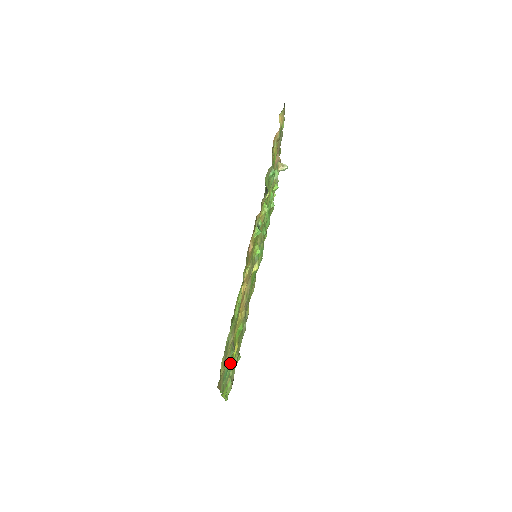
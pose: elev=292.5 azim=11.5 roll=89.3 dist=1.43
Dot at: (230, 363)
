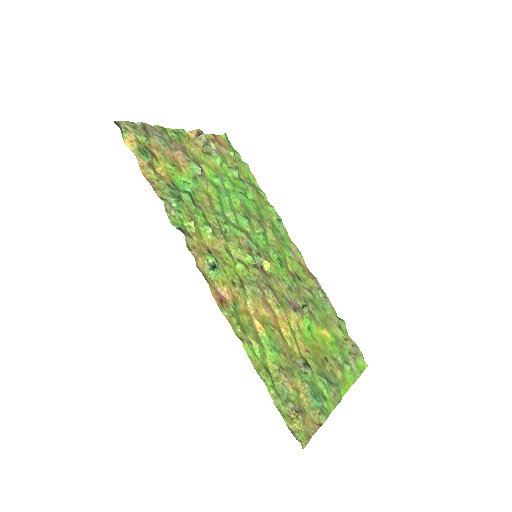
Dot at: (328, 359)
